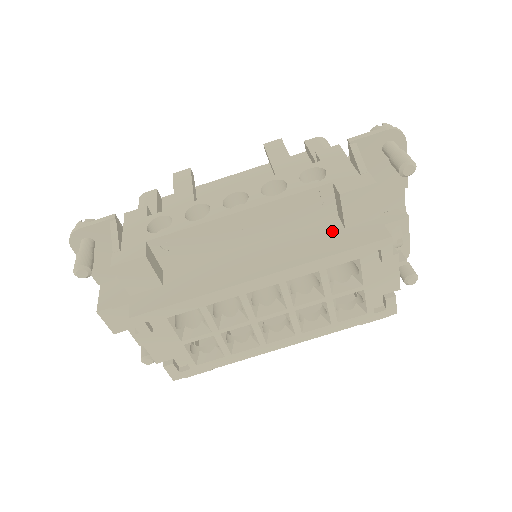
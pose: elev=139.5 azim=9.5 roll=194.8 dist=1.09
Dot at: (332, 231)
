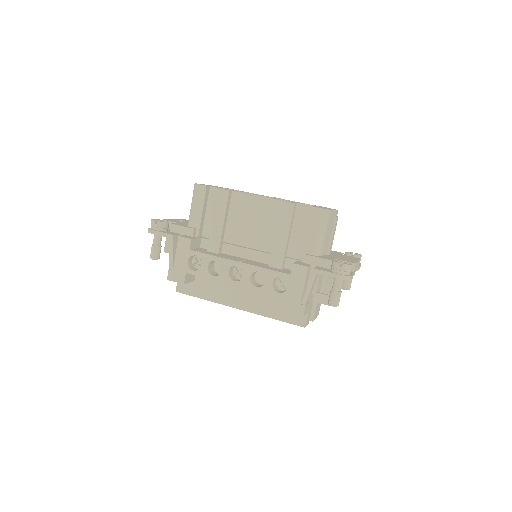
Dot at: (283, 304)
